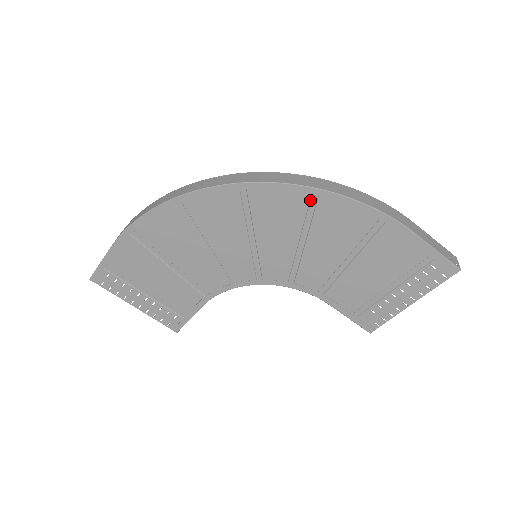
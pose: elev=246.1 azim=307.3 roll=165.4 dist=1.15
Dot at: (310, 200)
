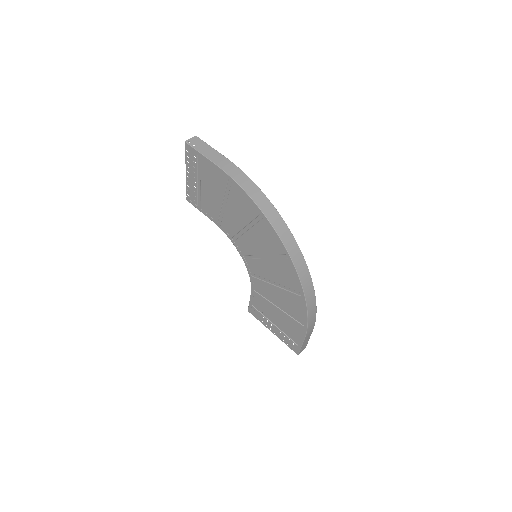
Dot at: (298, 291)
